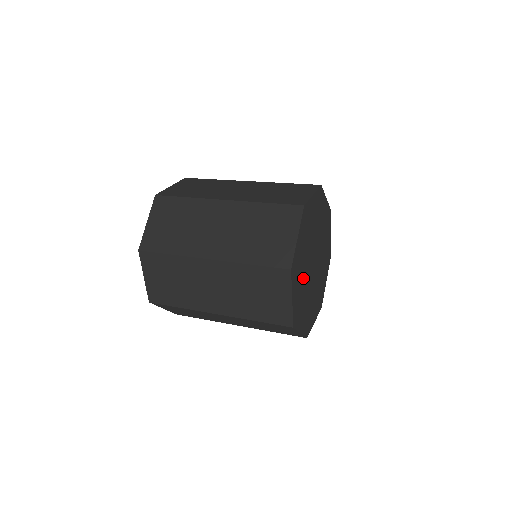
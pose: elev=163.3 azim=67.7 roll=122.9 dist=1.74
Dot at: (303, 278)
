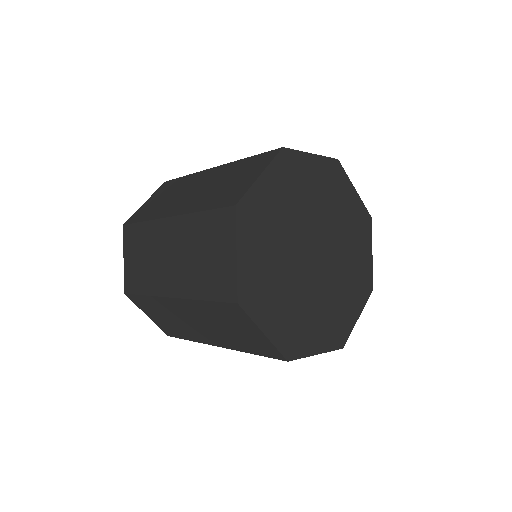
Dot at: (287, 290)
